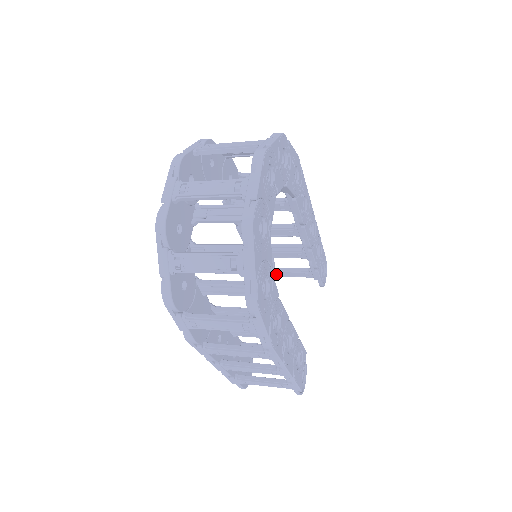
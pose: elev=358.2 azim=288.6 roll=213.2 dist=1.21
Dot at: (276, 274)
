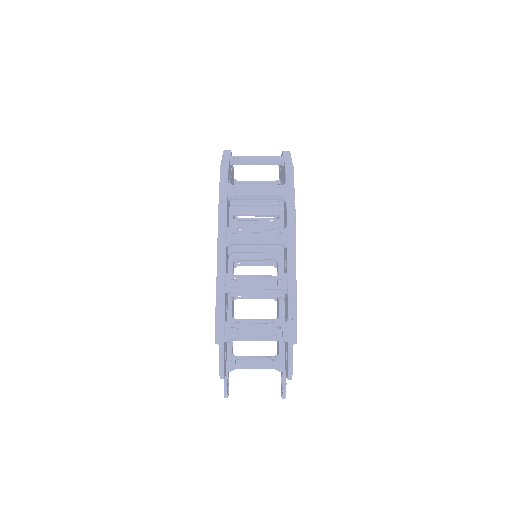
Dot at: (241, 362)
